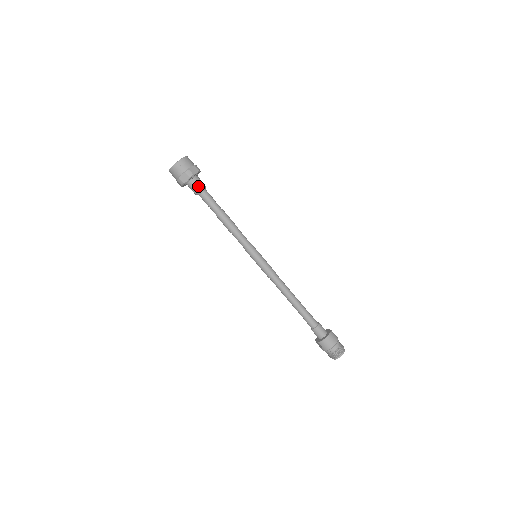
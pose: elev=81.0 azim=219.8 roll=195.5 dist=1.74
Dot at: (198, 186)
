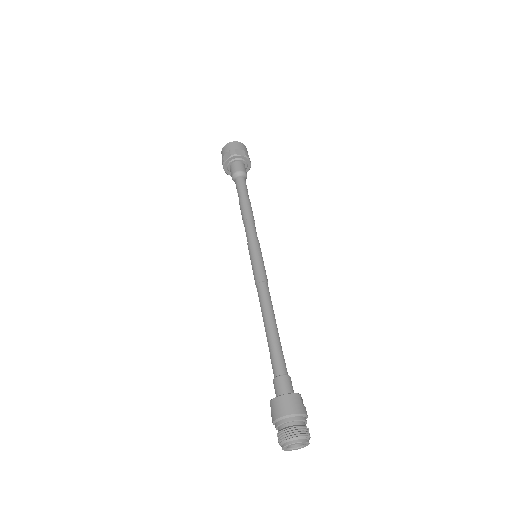
Dot at: (236, 169)
